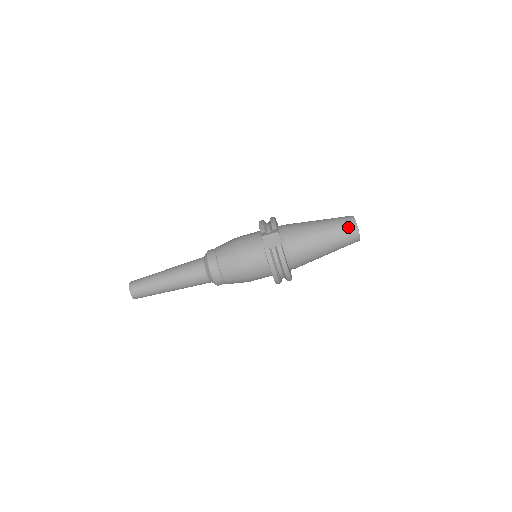
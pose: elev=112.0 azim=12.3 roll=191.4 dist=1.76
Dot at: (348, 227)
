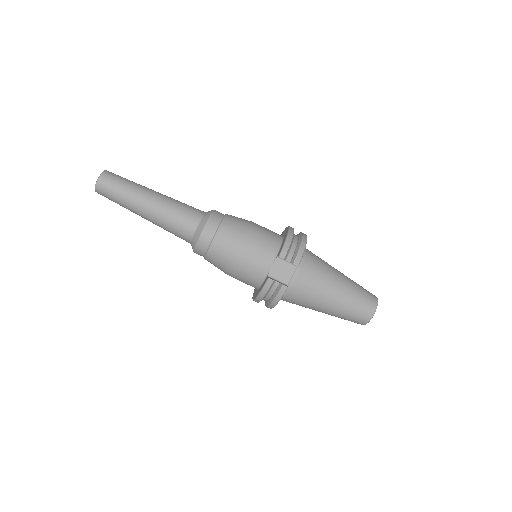
Dot at: (364, 312)
